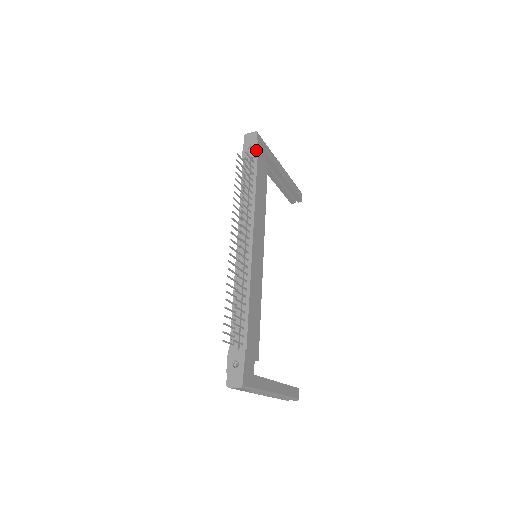
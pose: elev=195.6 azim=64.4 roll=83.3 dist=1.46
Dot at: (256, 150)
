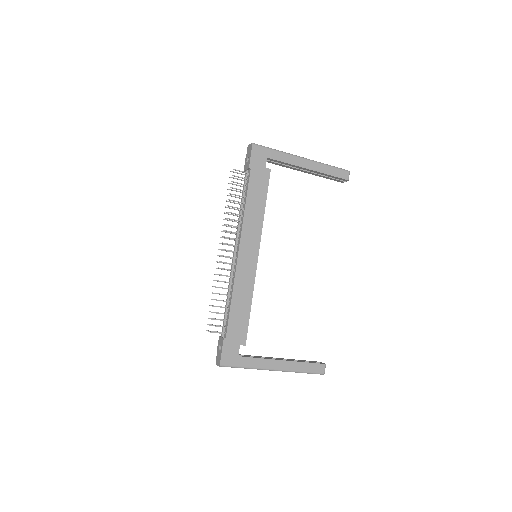
Dot at: (249, 162)
